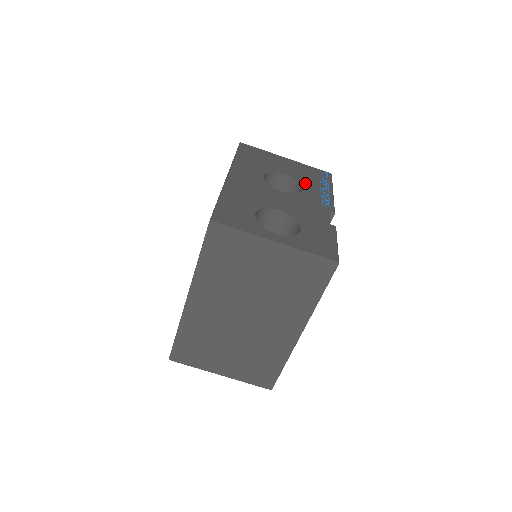
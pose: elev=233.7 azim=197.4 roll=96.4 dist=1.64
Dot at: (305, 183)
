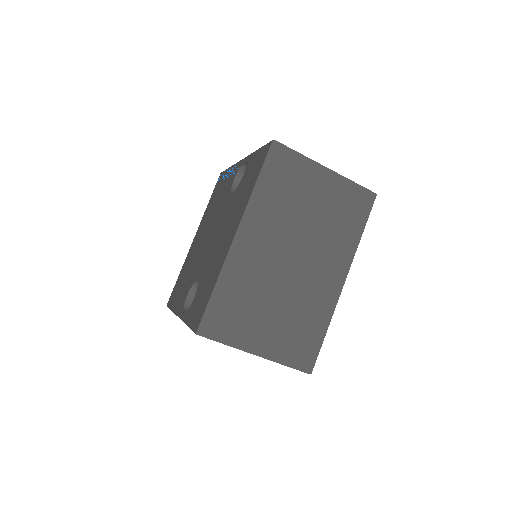
Dot at: occluded
